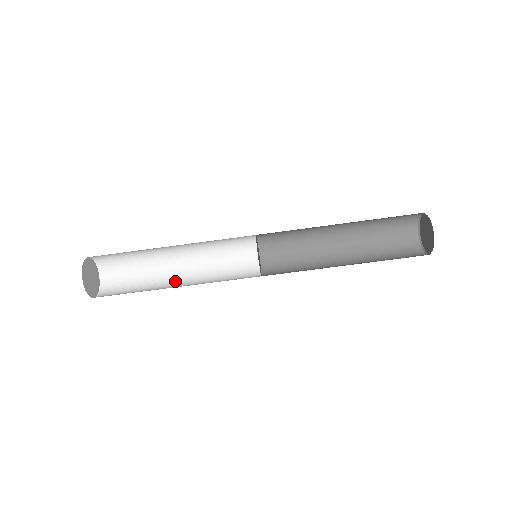
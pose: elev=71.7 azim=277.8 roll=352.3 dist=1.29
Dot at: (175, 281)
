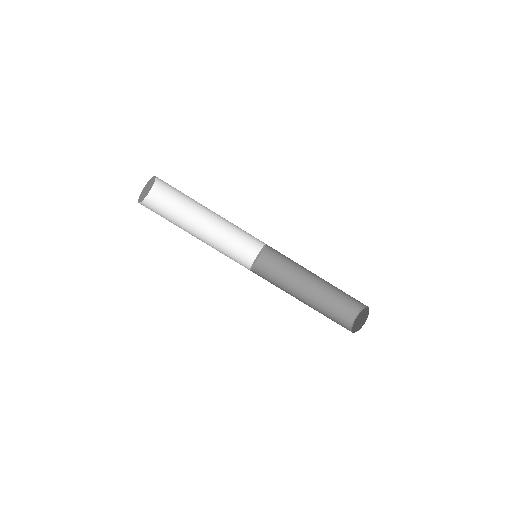
Dot at: (195, 231)
